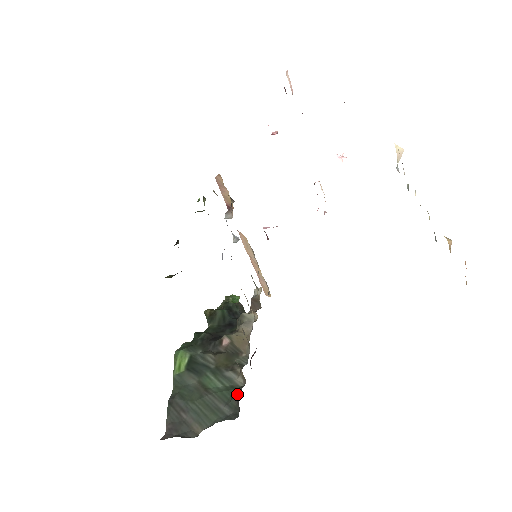
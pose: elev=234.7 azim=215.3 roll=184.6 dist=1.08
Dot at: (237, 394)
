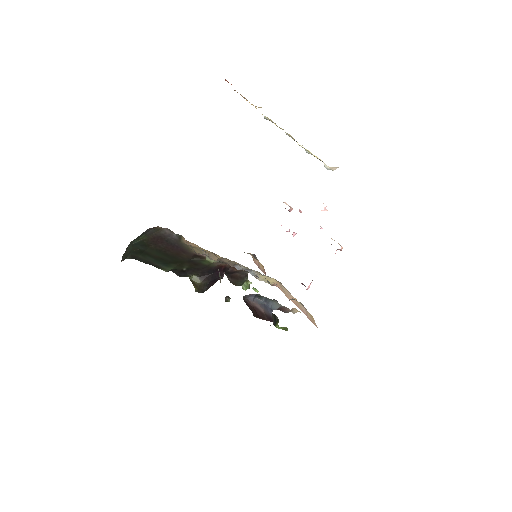
Dot at: occluded
